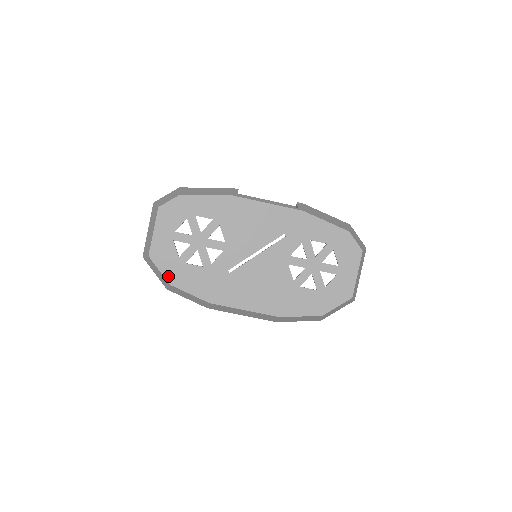
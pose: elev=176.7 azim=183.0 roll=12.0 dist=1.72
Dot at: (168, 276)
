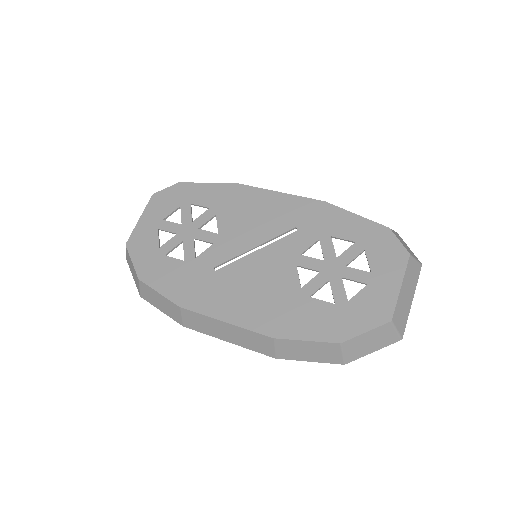
Dot at: (140, 269)
